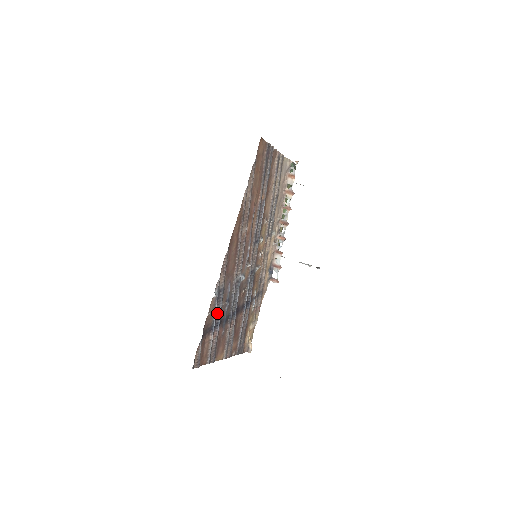
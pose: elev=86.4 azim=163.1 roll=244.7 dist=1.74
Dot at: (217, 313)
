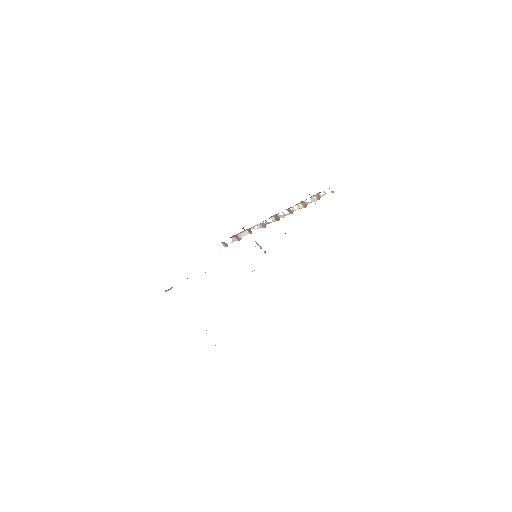
Dot at: occluded
